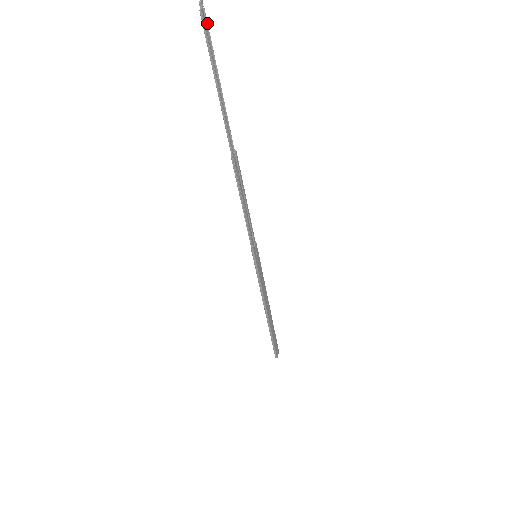
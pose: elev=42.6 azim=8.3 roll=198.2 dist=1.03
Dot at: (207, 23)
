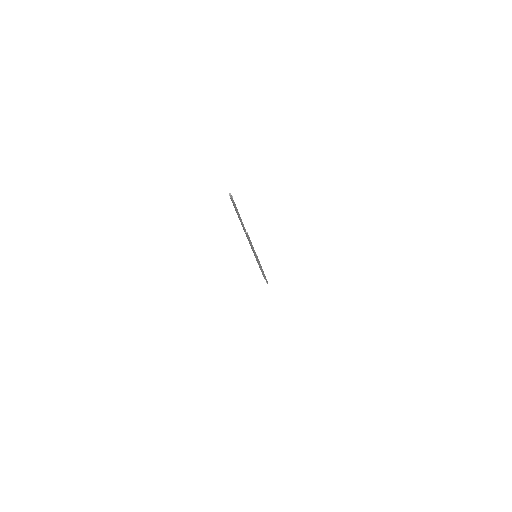
Dot at: (232, 198)
